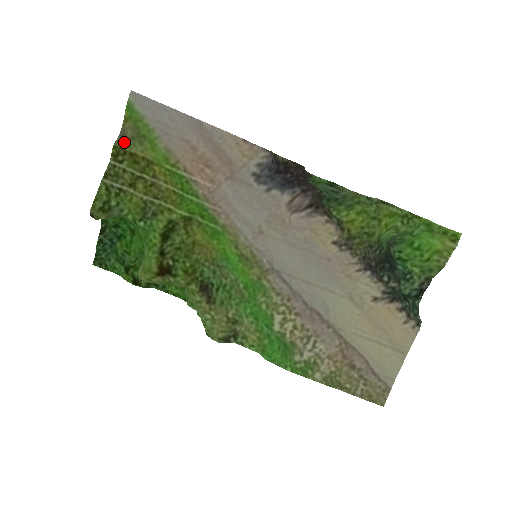
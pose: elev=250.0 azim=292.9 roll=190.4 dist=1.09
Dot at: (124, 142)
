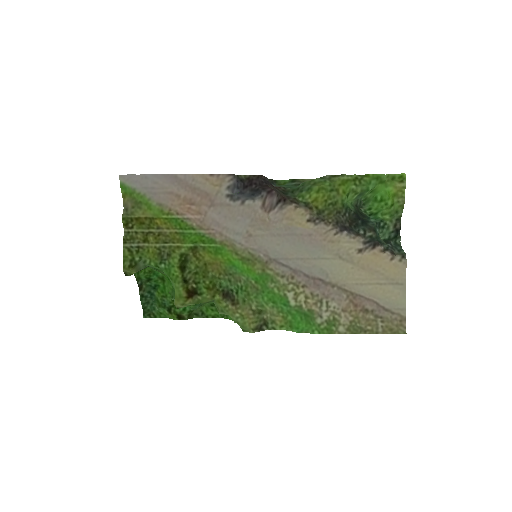
Dot at: (128, 212)
